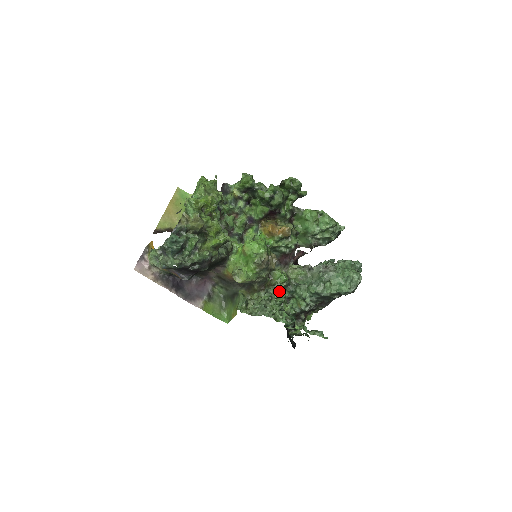
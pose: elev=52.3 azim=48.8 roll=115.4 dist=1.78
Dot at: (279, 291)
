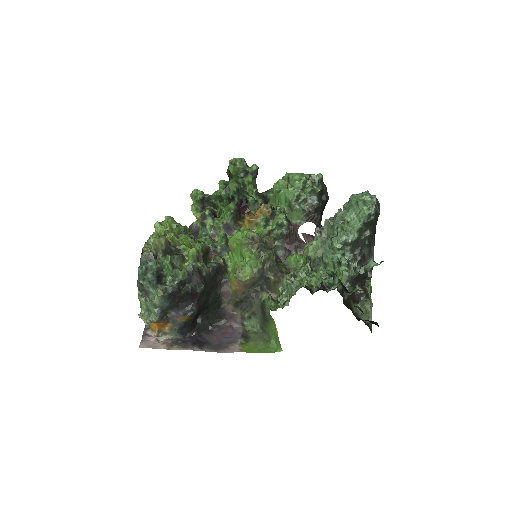
Dot at: (301, 268)
